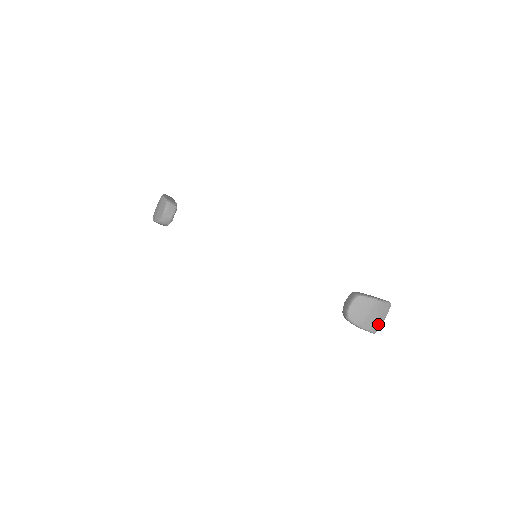
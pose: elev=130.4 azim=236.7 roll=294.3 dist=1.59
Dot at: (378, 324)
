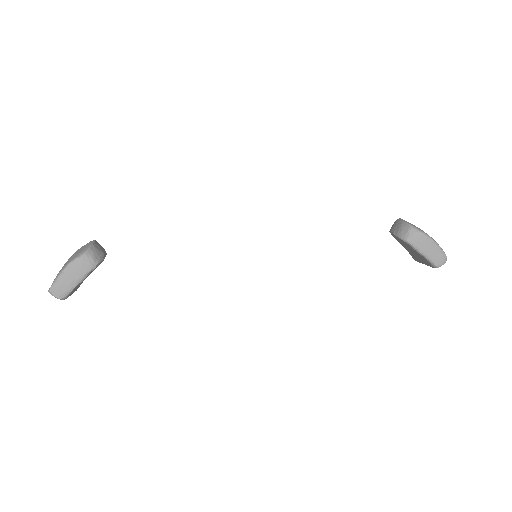
Dot at: occluded
